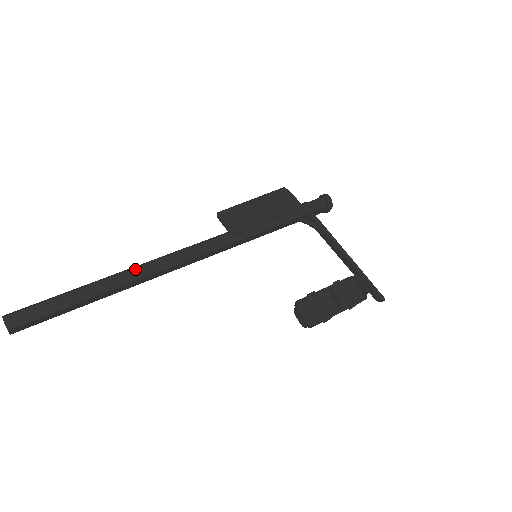
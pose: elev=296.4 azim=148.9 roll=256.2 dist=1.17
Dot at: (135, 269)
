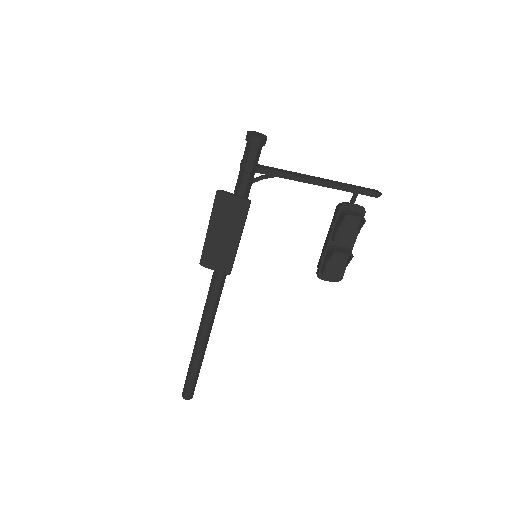
Dot at: (202, 333)
